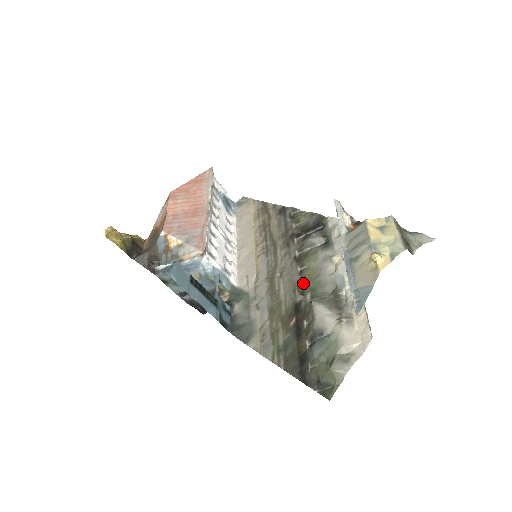
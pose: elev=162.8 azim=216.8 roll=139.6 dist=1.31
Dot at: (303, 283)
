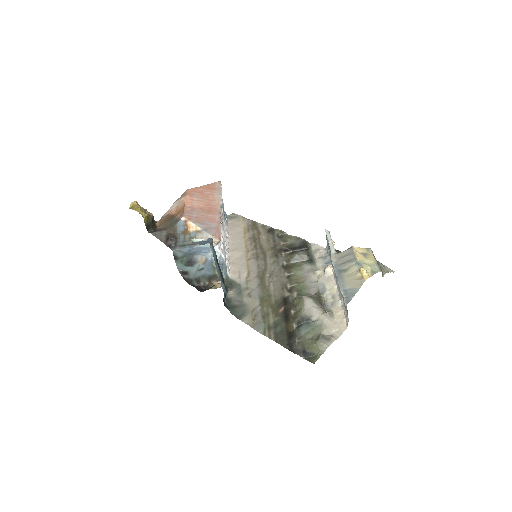
Dot at: (290, 284)
